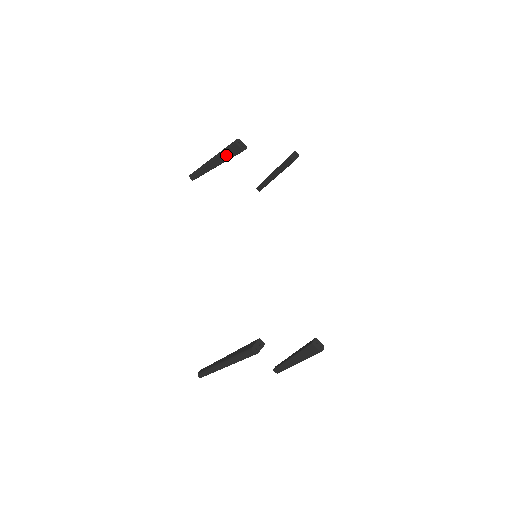
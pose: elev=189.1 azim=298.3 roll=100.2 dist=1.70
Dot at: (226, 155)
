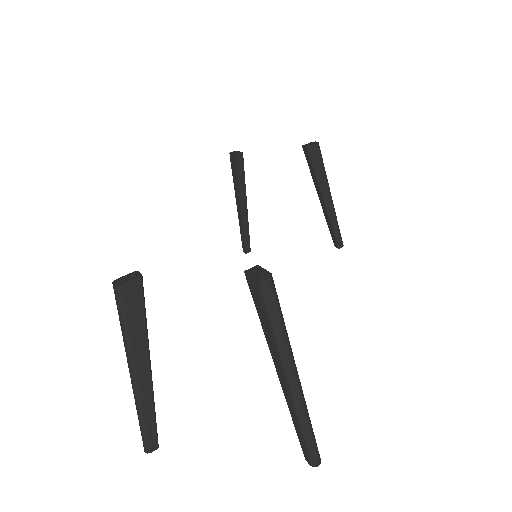
Dot at: (235, 180)
